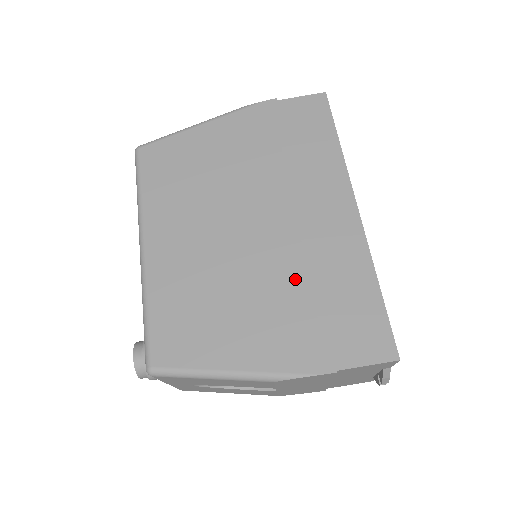
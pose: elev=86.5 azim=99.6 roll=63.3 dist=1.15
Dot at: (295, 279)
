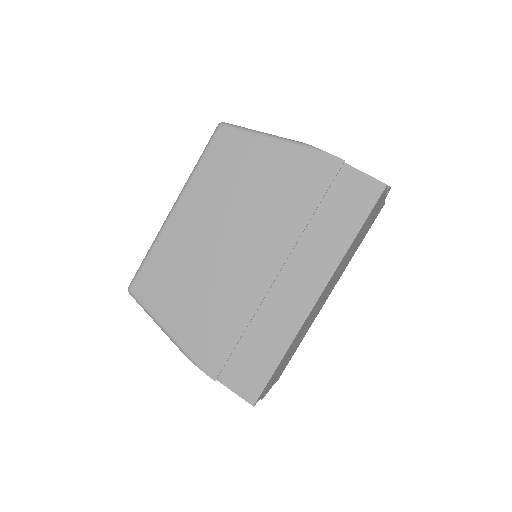
Dot at: (238, 310)
